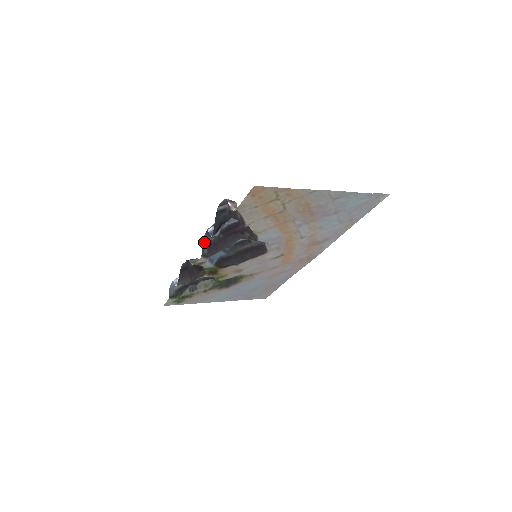
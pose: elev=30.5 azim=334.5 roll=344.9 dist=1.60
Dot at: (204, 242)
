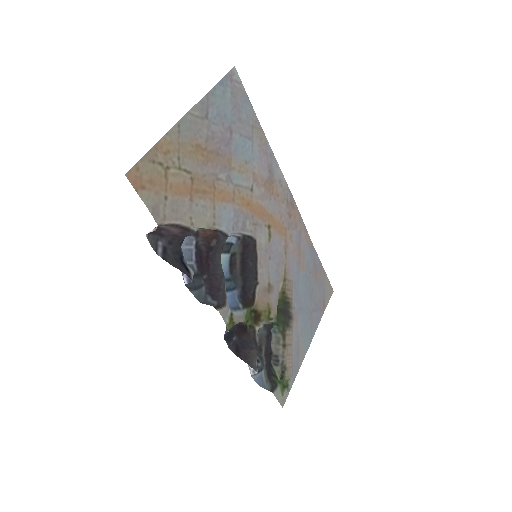
Dot at: (203, 300)
